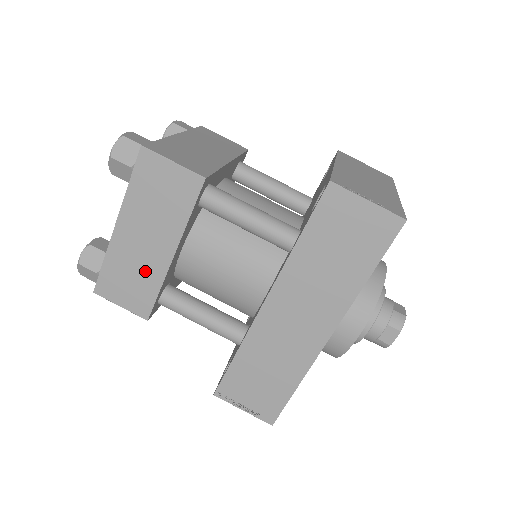
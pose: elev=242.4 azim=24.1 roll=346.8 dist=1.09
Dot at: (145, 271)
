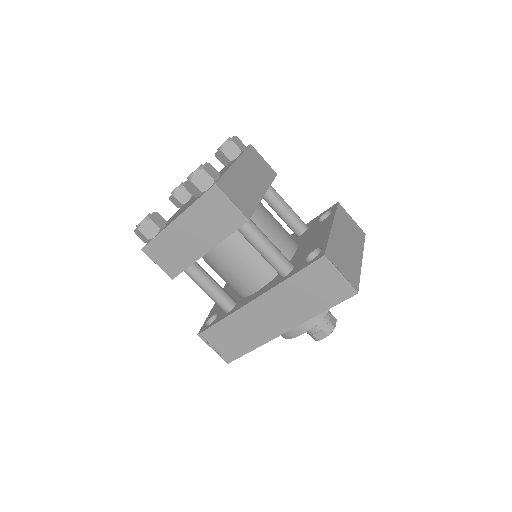
Dot at: (184, 252)
